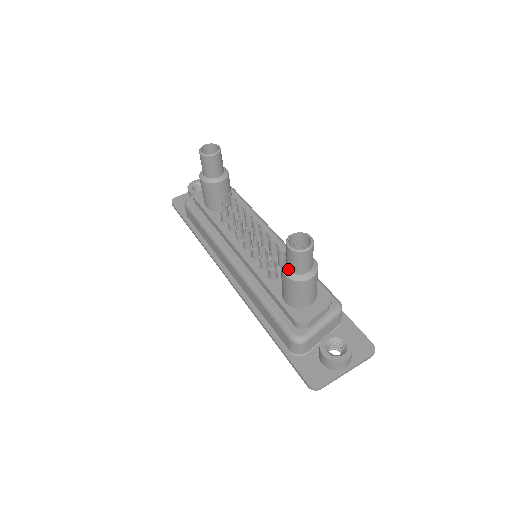
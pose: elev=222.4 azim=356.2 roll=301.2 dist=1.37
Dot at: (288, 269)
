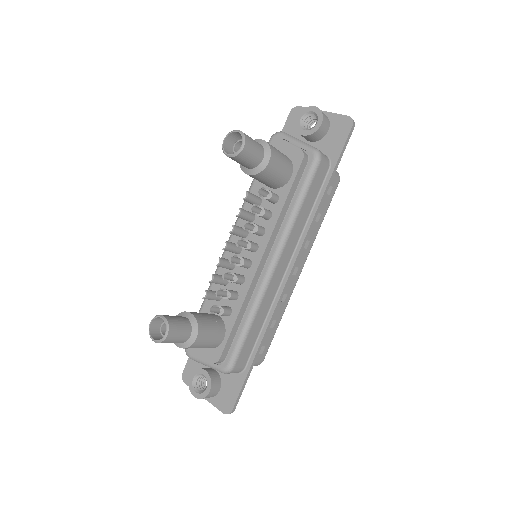
Dot at: occluded
